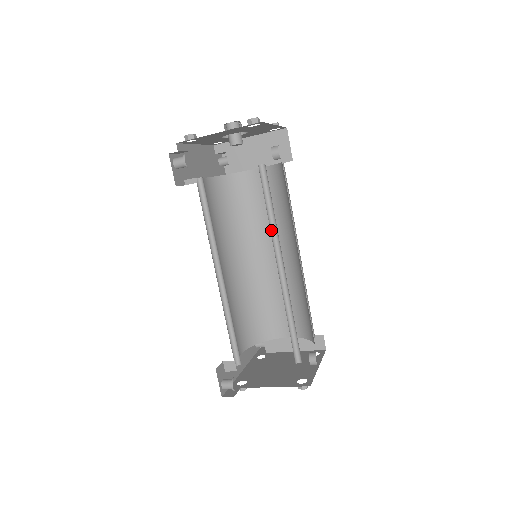
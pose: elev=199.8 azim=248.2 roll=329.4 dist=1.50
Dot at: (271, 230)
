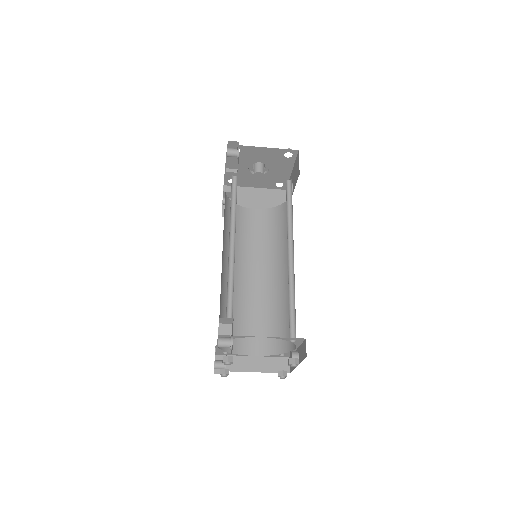
Dot at: (287, 224)
